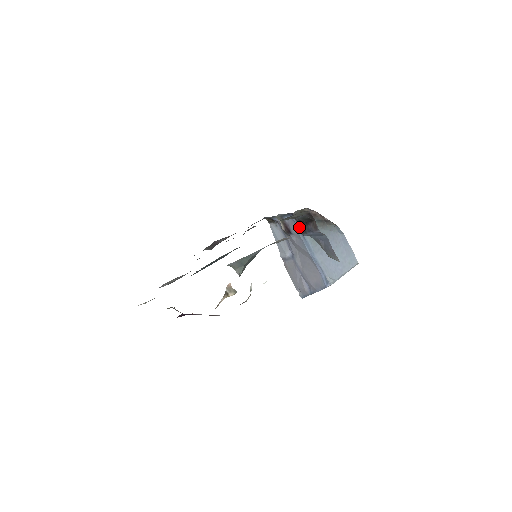
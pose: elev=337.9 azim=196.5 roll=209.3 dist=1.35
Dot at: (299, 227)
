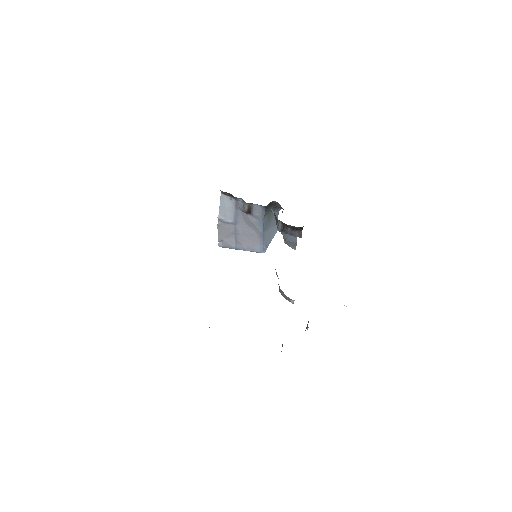
Dot at: (277, 224)
